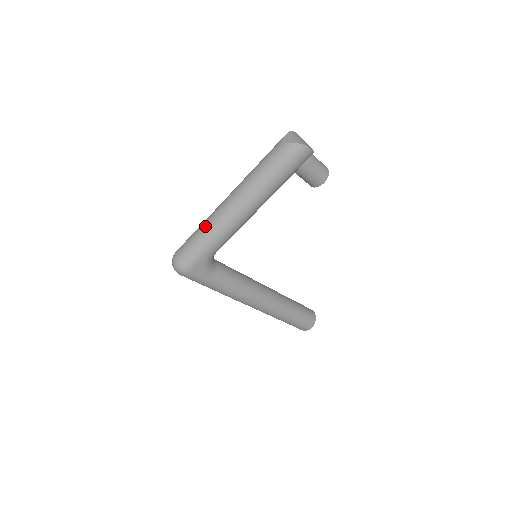
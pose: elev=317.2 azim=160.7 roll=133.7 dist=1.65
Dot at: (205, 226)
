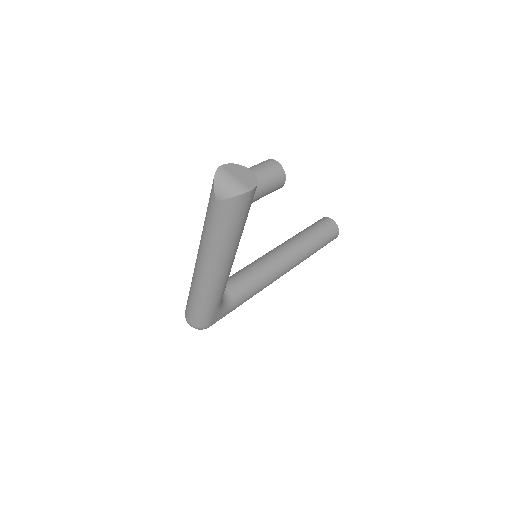
Dot at: (197, 294)
